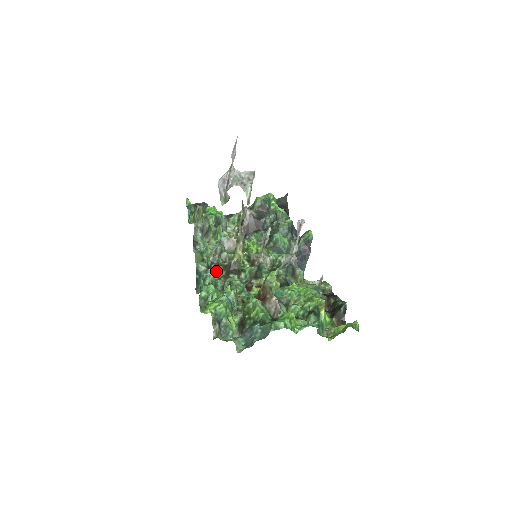
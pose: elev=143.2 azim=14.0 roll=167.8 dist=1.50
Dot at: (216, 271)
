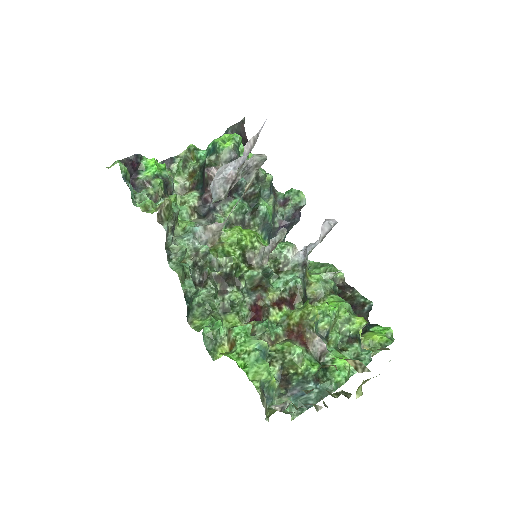
Dot at: (212, 292)
